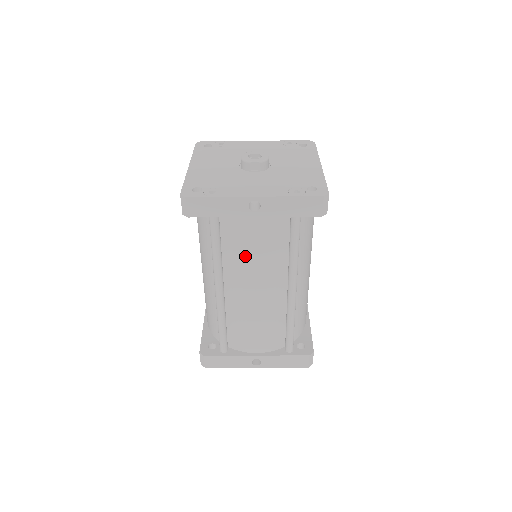
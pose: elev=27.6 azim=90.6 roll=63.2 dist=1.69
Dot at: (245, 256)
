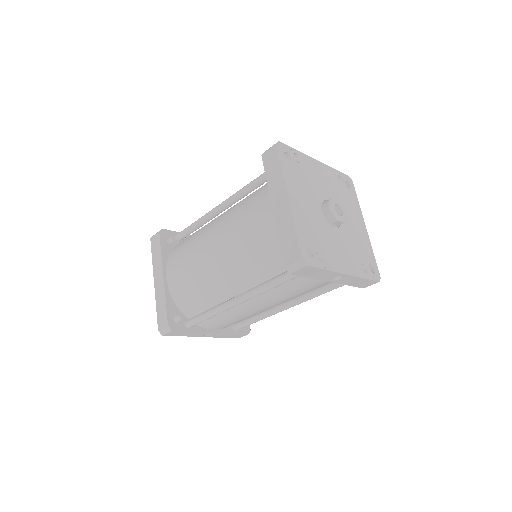
Dot at: (288, 292)
